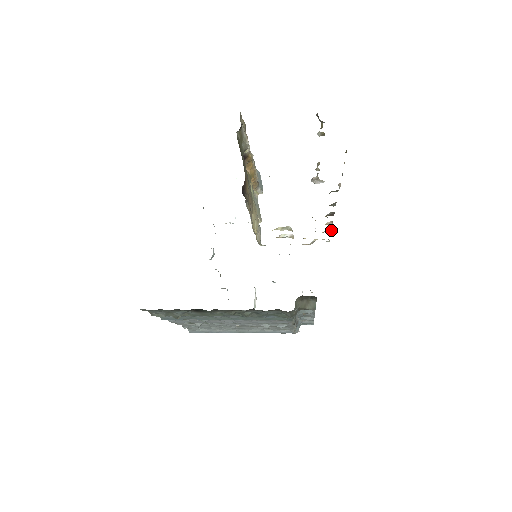
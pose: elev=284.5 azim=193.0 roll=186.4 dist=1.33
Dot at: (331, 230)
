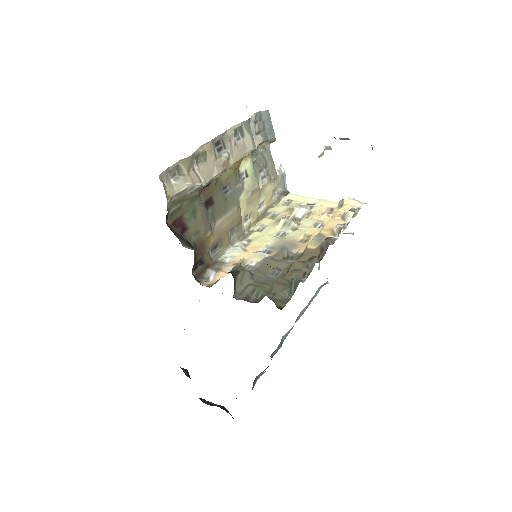
Dot at: (351, 217)
